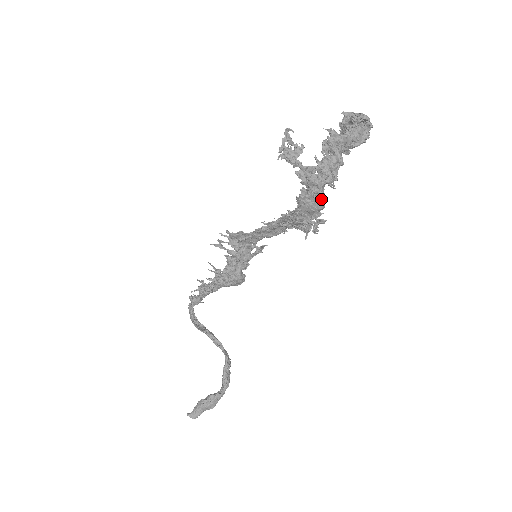
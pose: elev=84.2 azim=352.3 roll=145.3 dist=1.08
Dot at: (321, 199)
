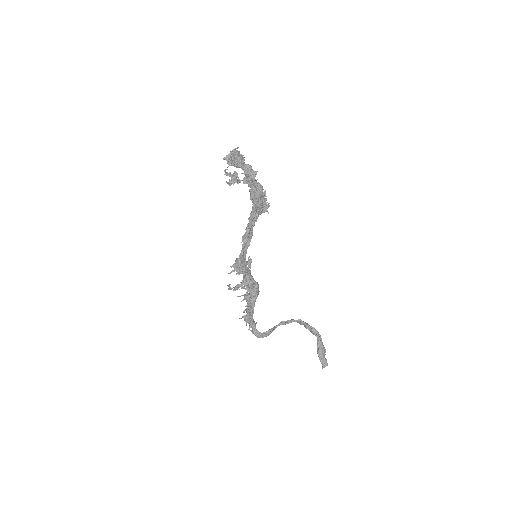
Dot at: (260, 185)
